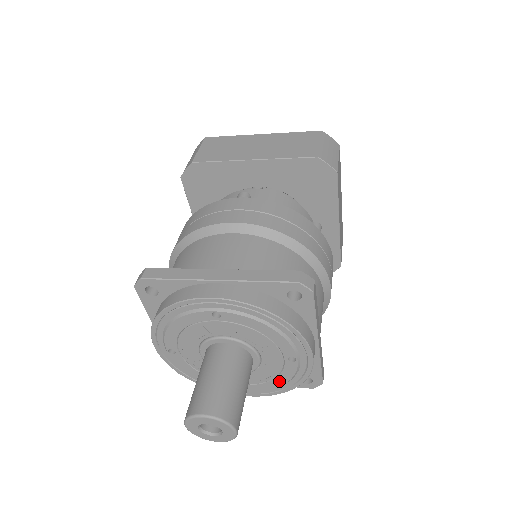
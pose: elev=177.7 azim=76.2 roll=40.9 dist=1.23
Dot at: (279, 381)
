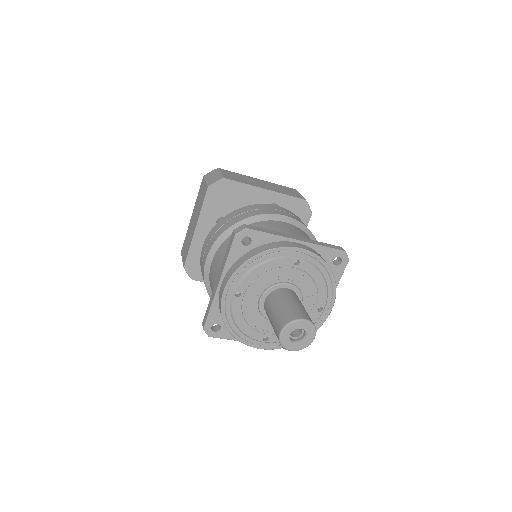
Dot at: occluded
